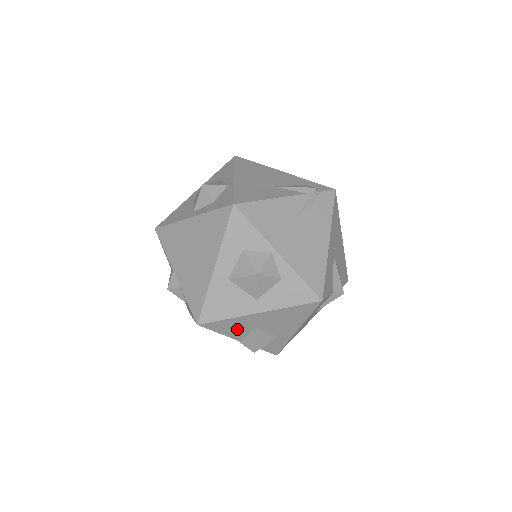
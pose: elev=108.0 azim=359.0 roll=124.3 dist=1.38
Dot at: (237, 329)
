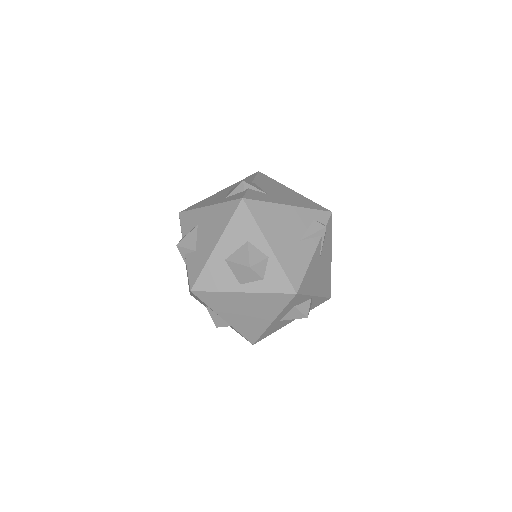
Dot at: occluded
